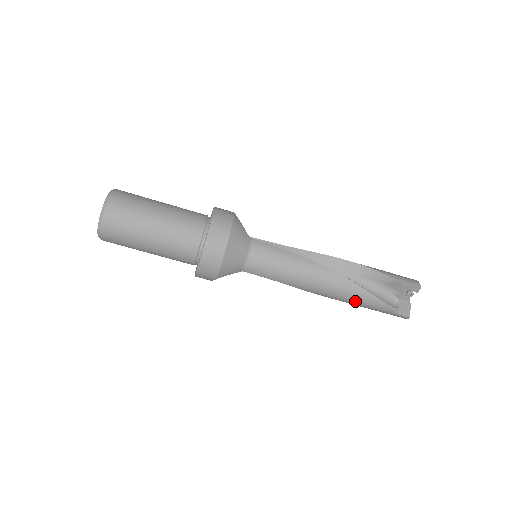
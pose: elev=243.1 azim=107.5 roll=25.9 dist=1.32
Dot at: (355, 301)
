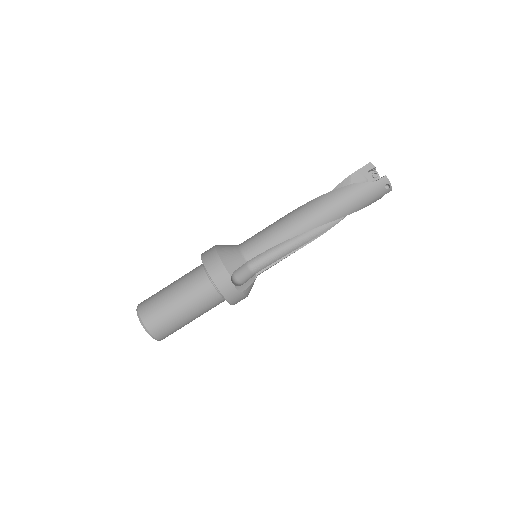
Dot at: (336, 204)
